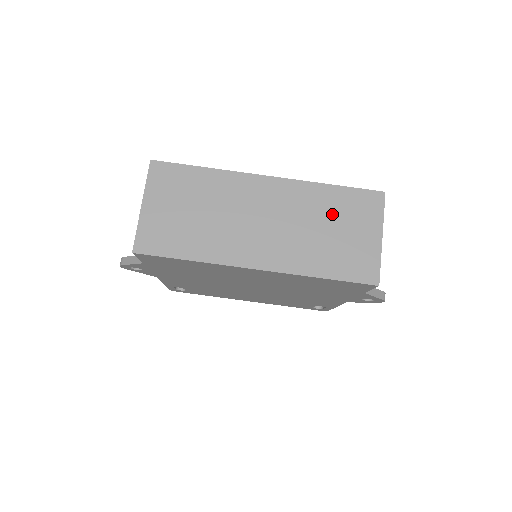
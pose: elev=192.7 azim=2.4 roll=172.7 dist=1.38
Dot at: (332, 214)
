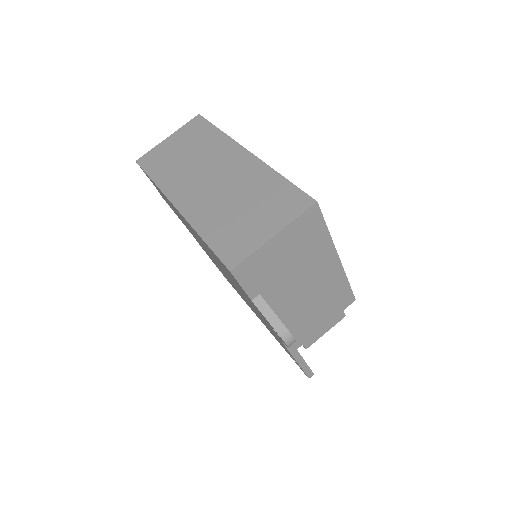
Dot at: (258, 197)
